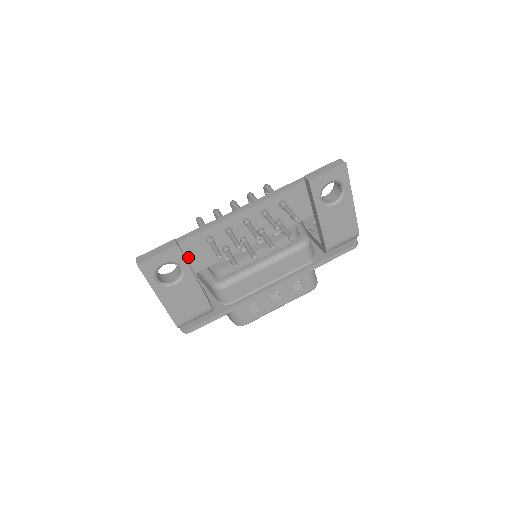
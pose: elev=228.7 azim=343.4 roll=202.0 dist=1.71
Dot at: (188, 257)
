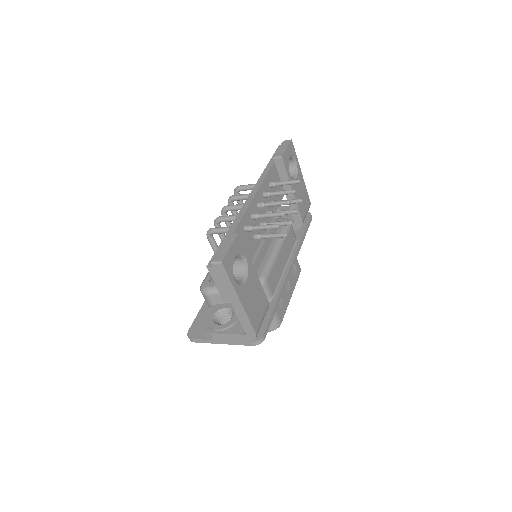
Dot at: occluded
